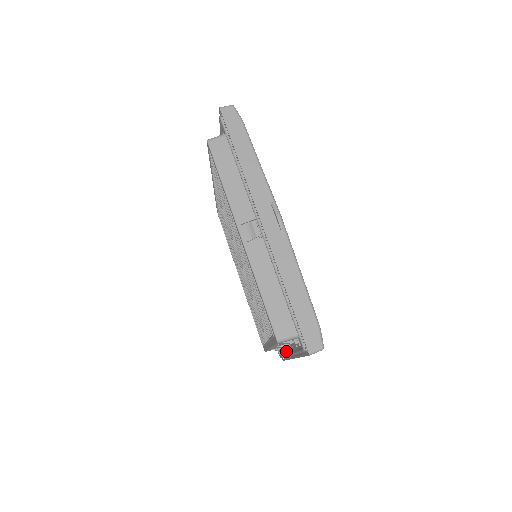
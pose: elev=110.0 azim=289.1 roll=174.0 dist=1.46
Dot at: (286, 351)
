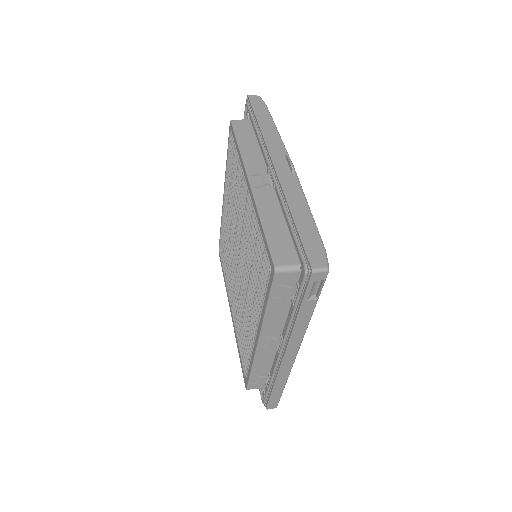
Dot at: occluded
